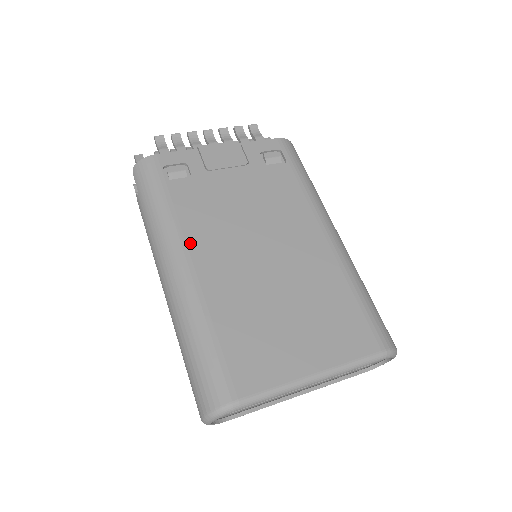
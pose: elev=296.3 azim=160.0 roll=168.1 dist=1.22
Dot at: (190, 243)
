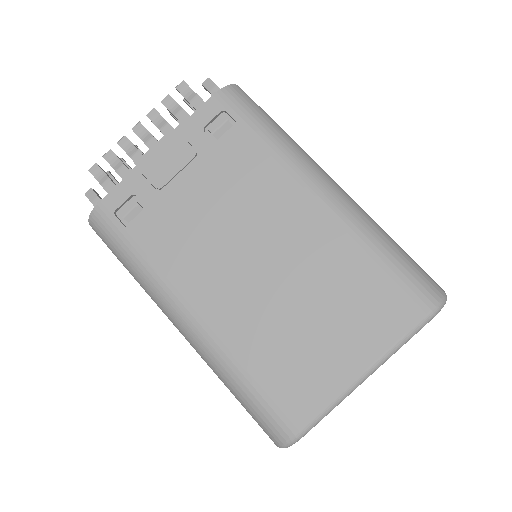
Dot at: (183, 291)
